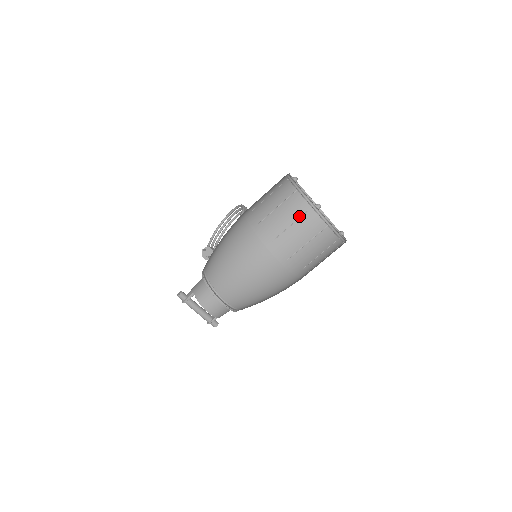
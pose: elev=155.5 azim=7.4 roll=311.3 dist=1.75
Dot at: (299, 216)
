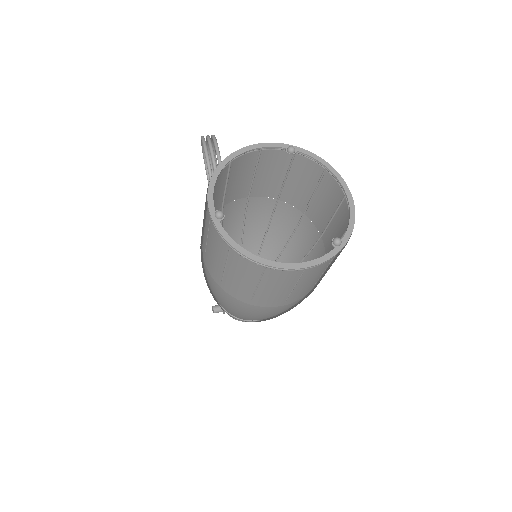
Dot at: (258, 277)
